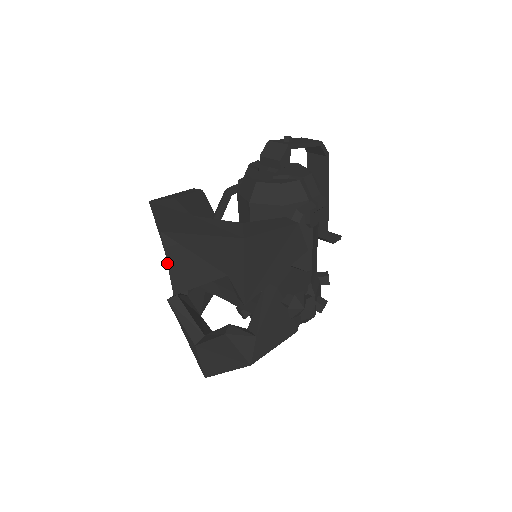
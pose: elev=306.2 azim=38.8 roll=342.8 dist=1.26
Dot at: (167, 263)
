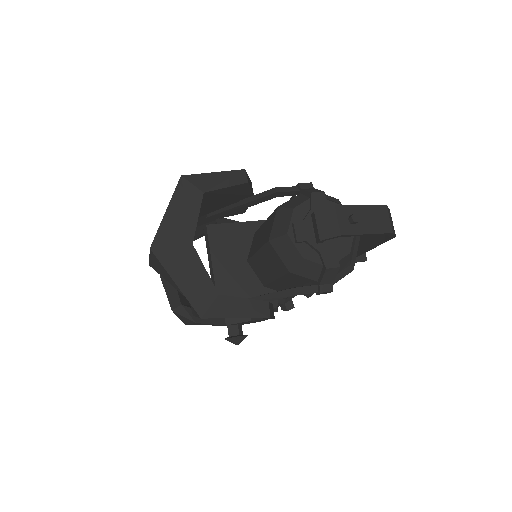
Dot at: (149, 257)
